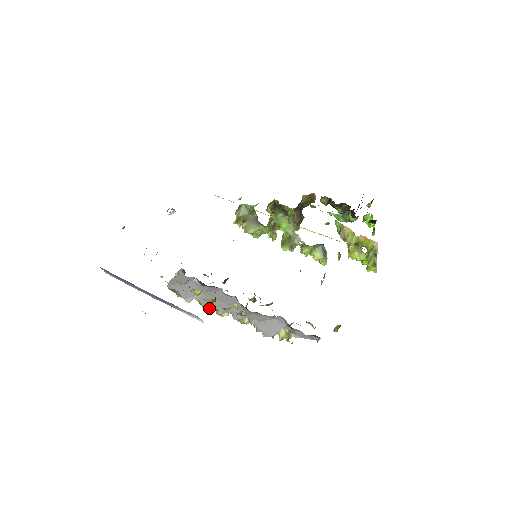
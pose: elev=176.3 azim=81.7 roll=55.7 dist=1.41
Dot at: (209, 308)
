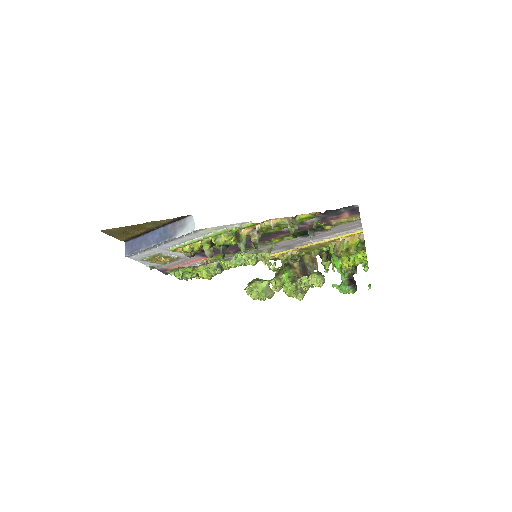
Dot at: (201, 266)
